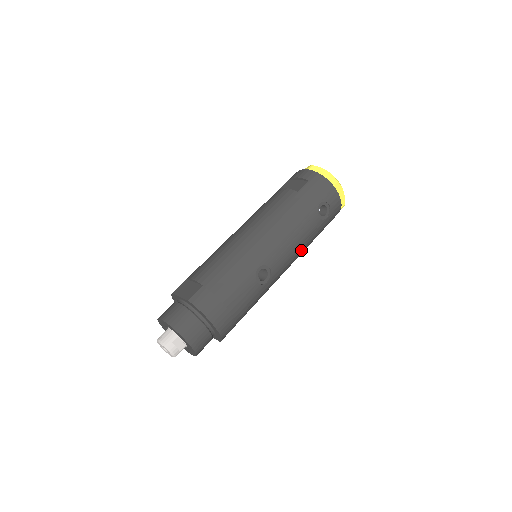
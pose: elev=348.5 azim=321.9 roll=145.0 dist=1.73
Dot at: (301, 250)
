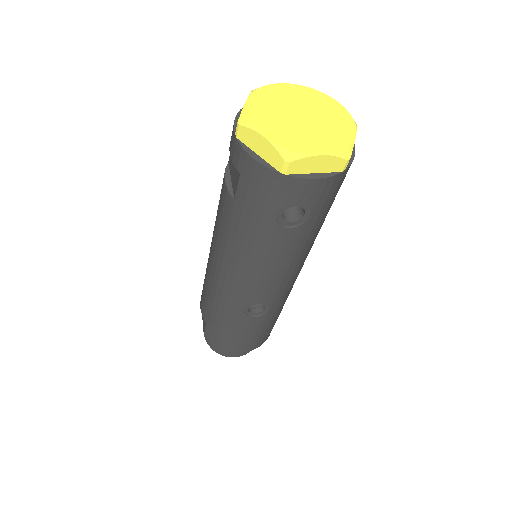
Dot at: (299, 259)
